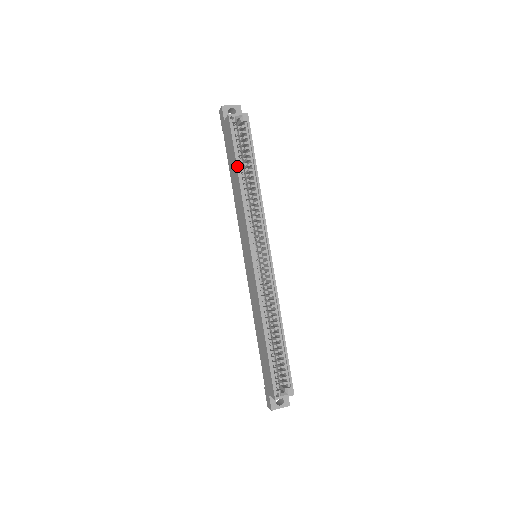
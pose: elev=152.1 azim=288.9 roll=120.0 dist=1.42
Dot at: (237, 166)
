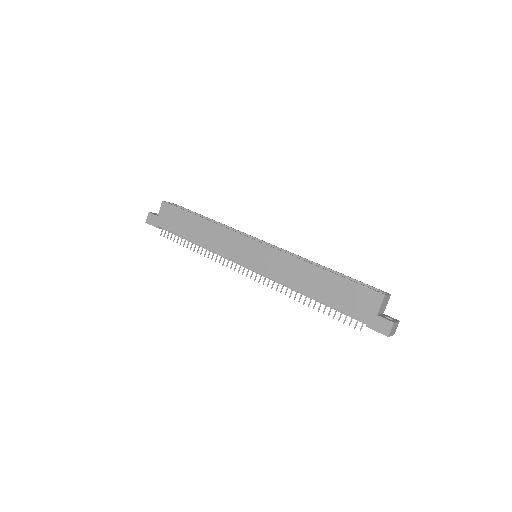
Dot at: (194, 214)
